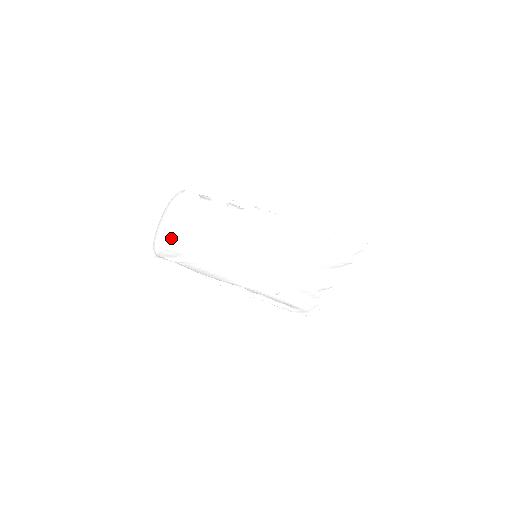
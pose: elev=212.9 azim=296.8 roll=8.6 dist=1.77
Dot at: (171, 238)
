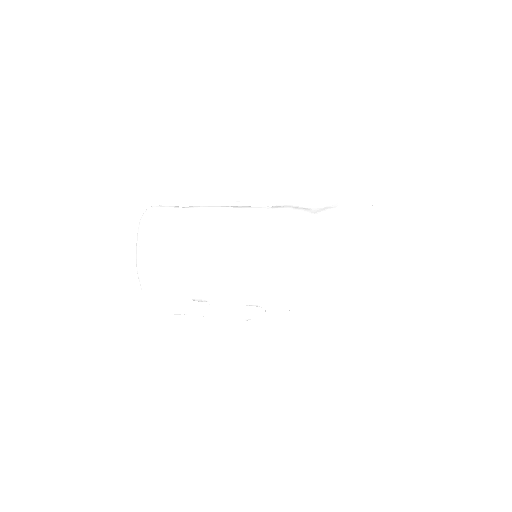
Dot at: (148, 228)
